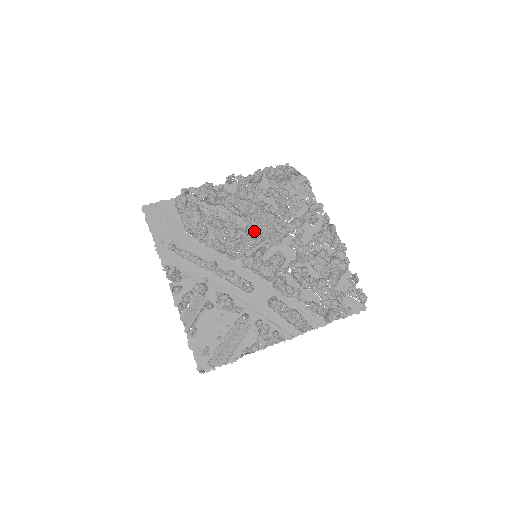
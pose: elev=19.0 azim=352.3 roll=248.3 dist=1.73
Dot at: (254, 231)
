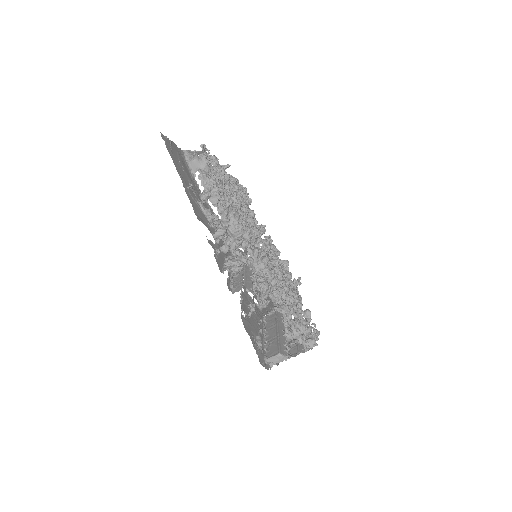
Dot at: occluded
